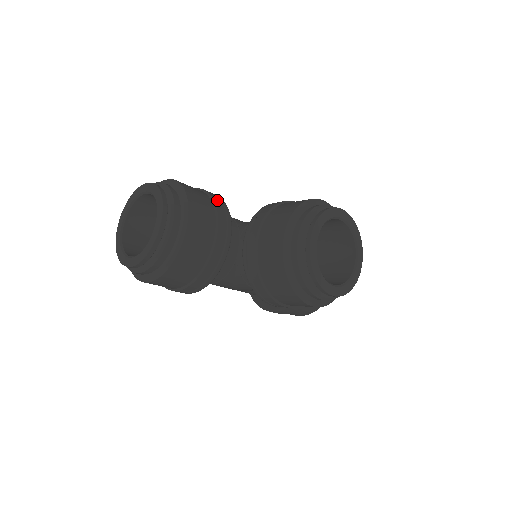
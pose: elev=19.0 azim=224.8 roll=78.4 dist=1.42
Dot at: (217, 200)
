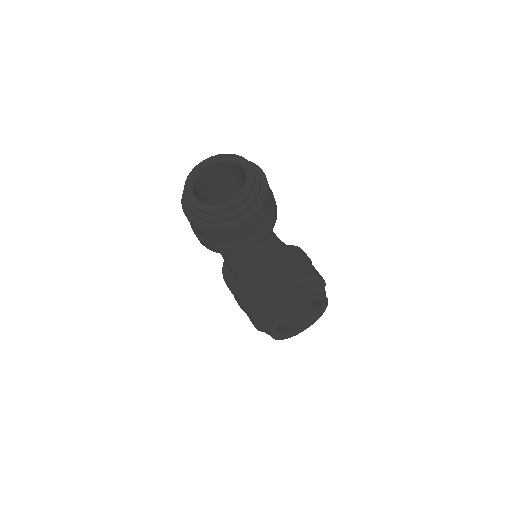
Dot at: (275, 215)
